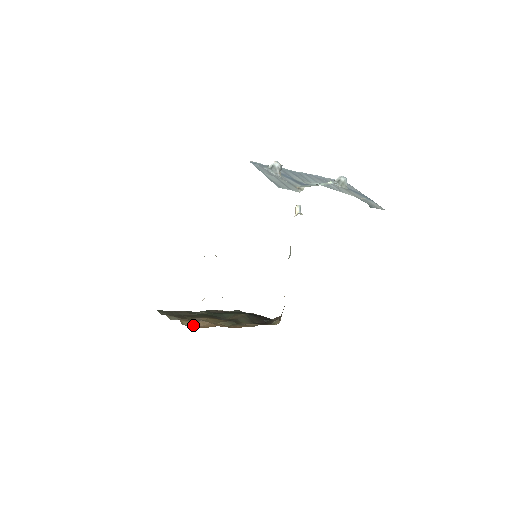
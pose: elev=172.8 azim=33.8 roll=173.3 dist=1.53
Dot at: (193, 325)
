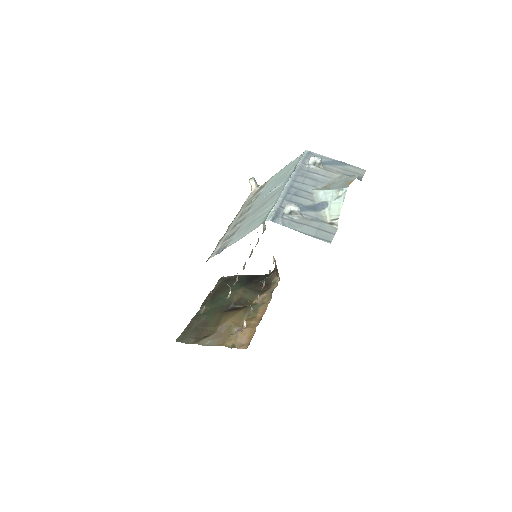
Dot at: (239, 342)
